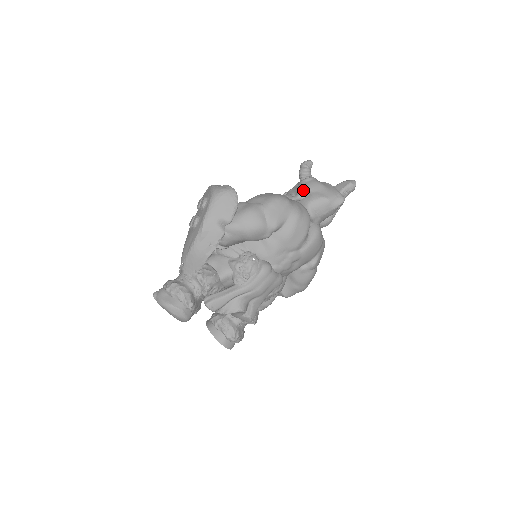
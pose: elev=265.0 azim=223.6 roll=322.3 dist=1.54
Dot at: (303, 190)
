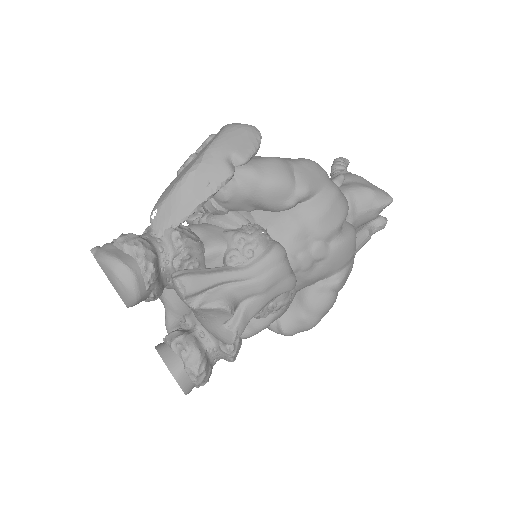
Dot at: (340, 176)
